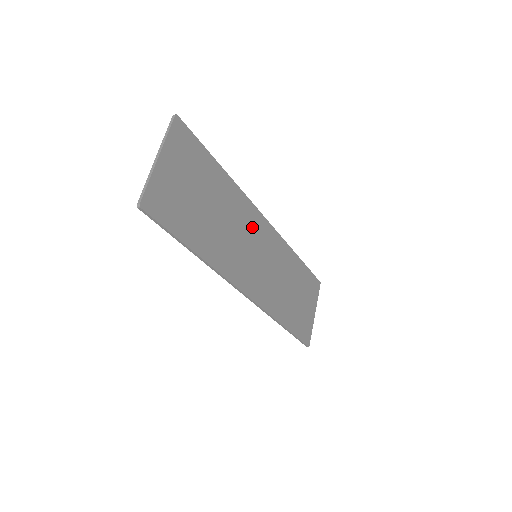
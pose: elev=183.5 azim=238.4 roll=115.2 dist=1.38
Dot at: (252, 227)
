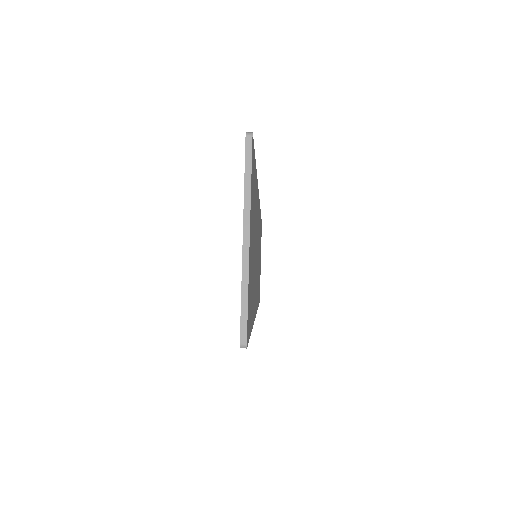
Dot at: occluded
